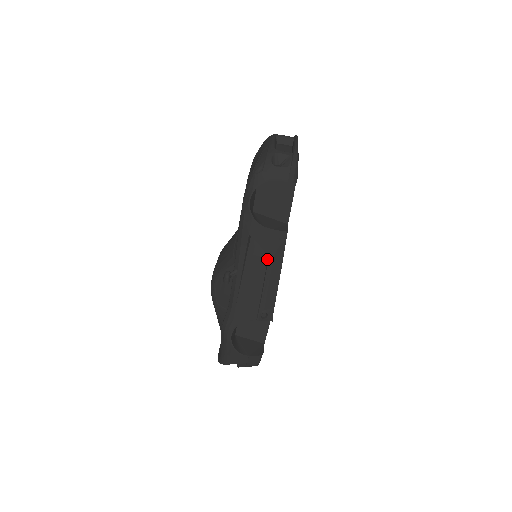
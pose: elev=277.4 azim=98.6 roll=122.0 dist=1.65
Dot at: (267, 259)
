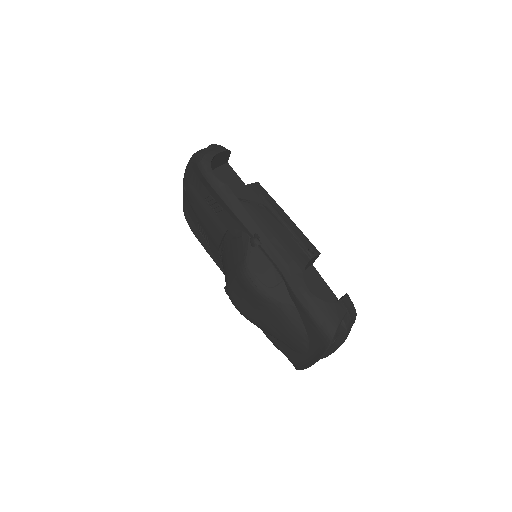
Dot at: (266, 210)
